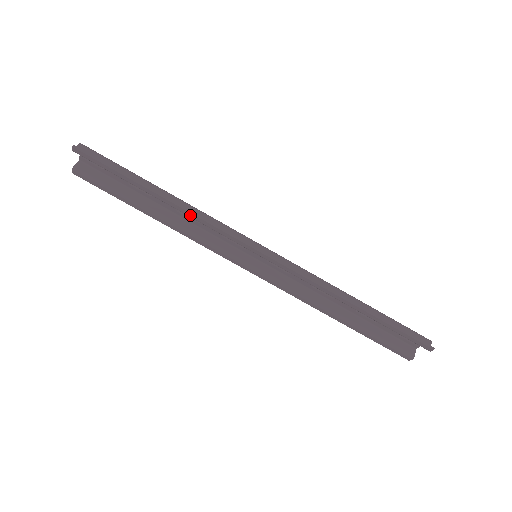
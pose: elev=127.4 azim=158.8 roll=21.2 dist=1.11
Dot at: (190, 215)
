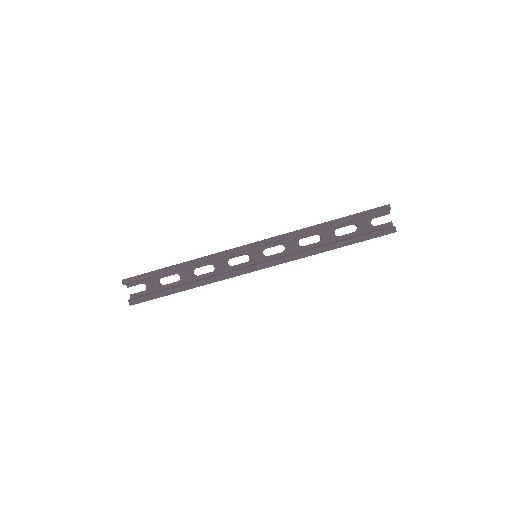
Dot at: (202, 260)
